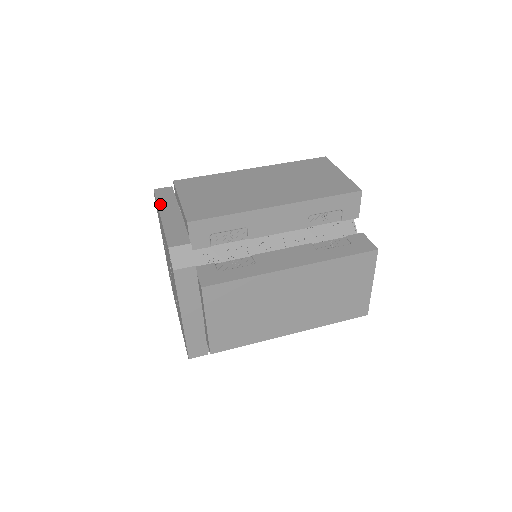
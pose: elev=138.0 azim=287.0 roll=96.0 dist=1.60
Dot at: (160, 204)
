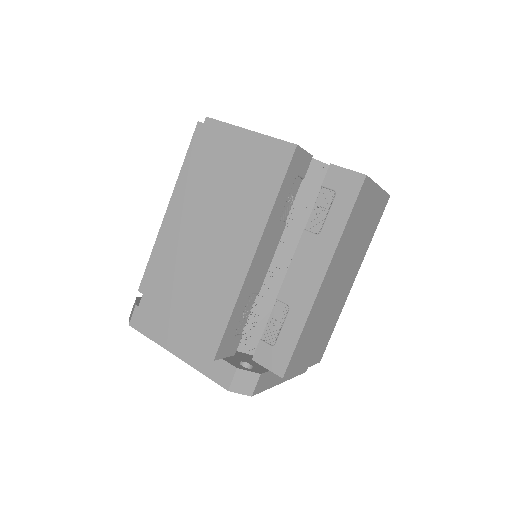
Dot at: (157, 341)
